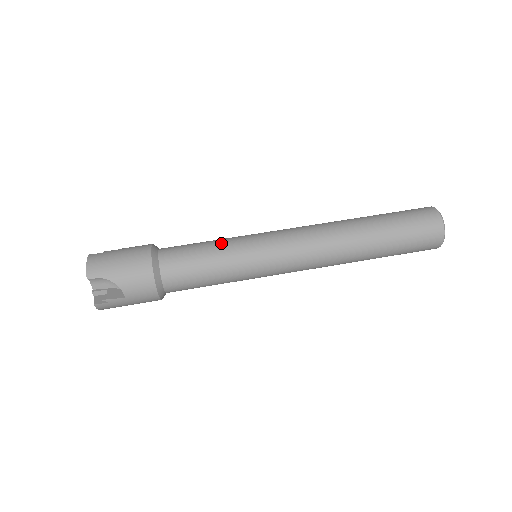
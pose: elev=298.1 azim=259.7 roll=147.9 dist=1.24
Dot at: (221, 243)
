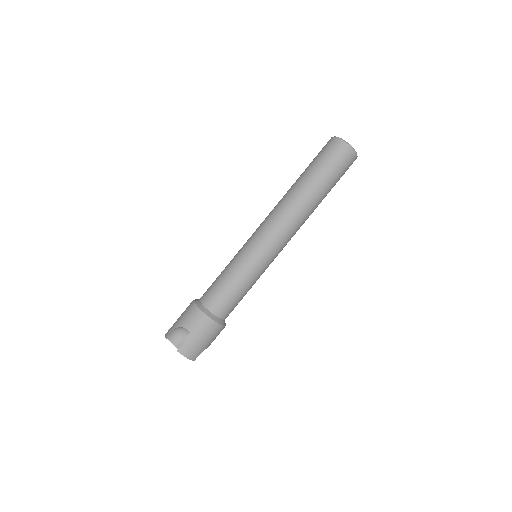
Dot at: (244, 279)
